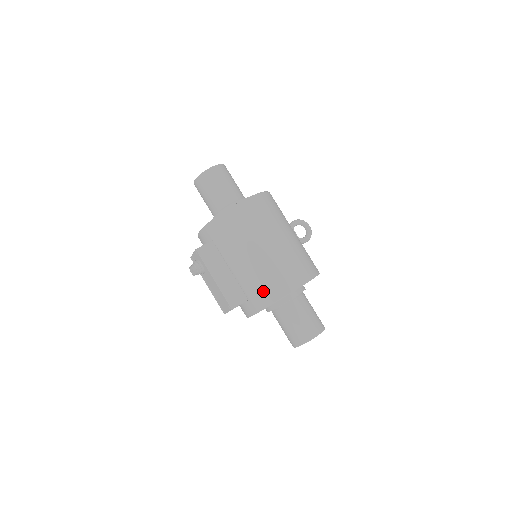
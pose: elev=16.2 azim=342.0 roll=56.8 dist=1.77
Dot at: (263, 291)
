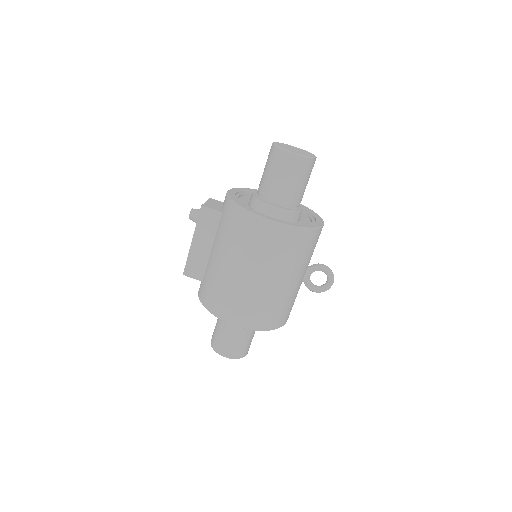
Dot at: (209, 294)
